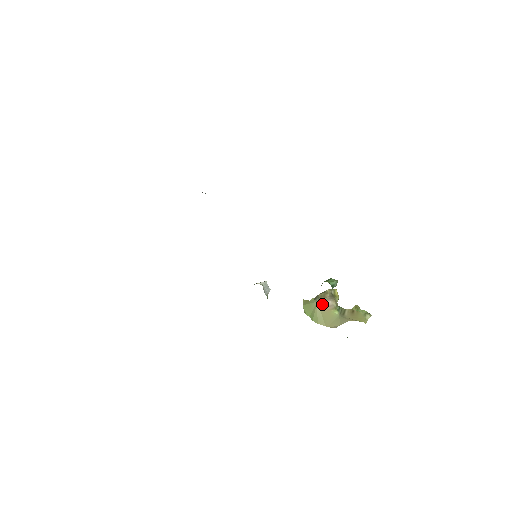
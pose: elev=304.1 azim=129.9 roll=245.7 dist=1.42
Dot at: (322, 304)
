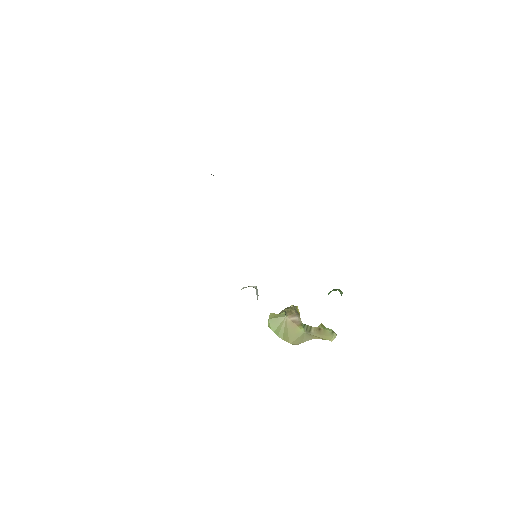
Dot at: (290, 319)
